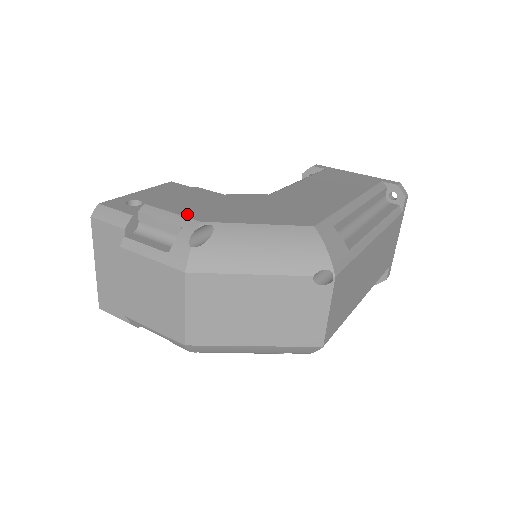
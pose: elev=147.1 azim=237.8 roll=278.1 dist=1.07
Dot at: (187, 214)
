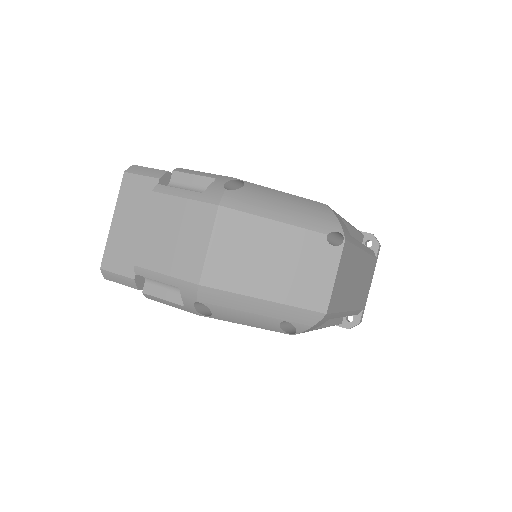
Dot at: occluded
